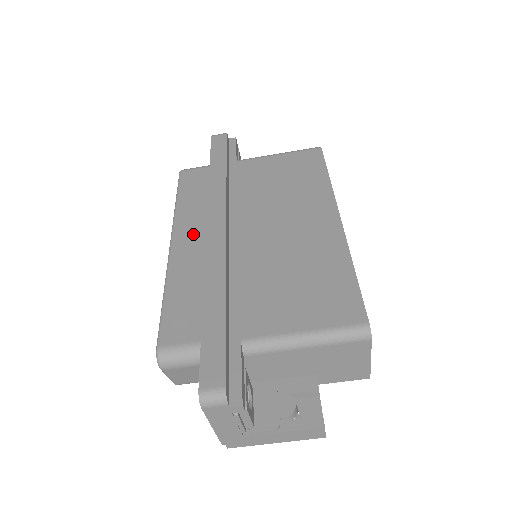
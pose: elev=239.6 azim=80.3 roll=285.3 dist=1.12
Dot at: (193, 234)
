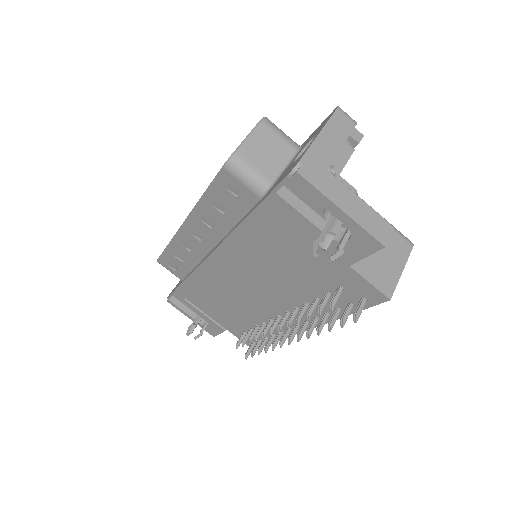
Dot at: occluded
